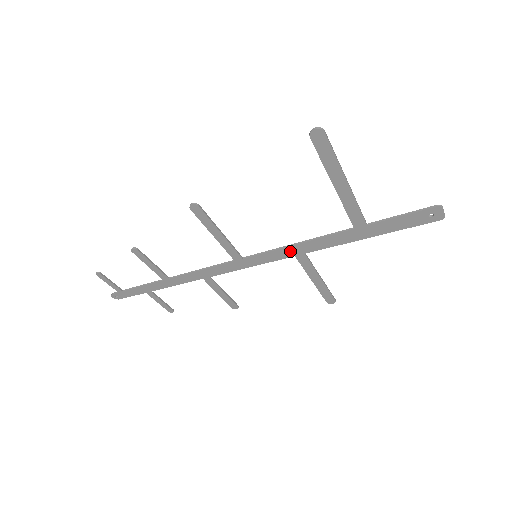
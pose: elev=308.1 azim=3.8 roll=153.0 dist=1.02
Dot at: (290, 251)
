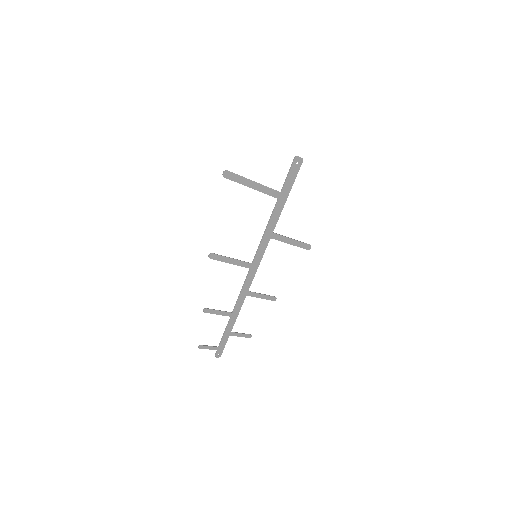
Dot at: (266, 238)
